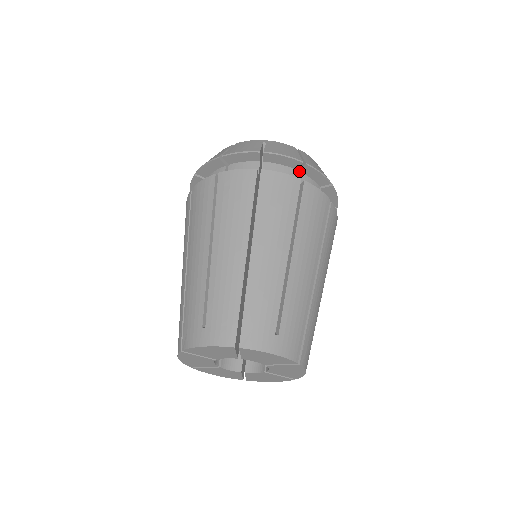
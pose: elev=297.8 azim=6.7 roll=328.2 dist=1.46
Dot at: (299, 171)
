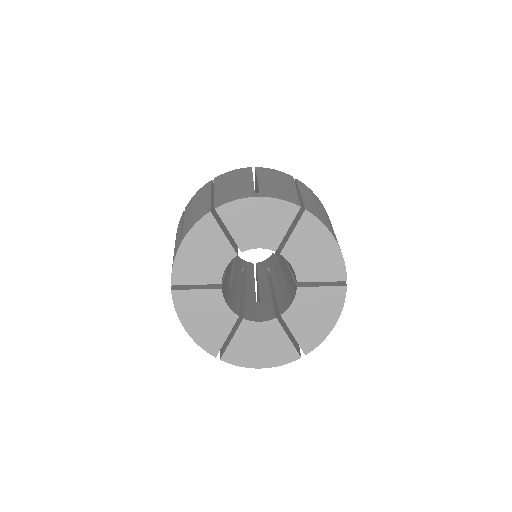
Dot at: occluded
